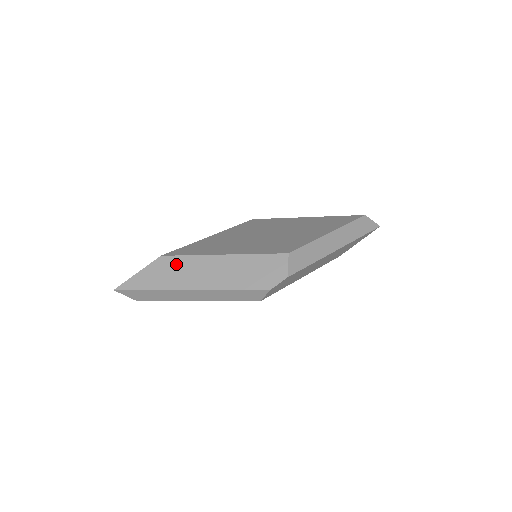
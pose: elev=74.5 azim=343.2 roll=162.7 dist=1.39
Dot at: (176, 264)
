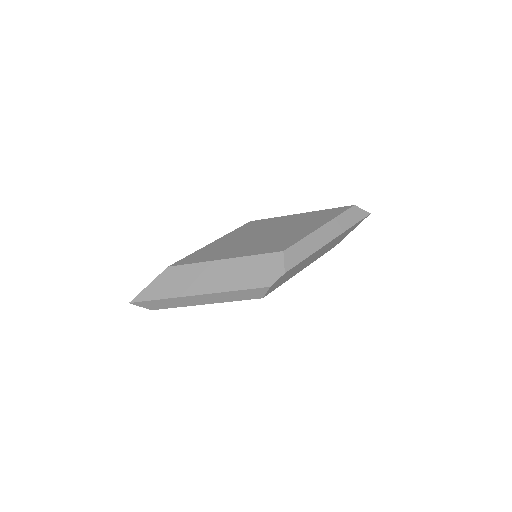
Dot at: (182, 273)
